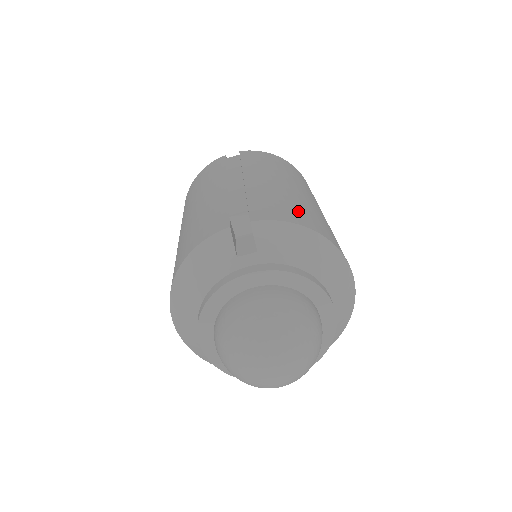
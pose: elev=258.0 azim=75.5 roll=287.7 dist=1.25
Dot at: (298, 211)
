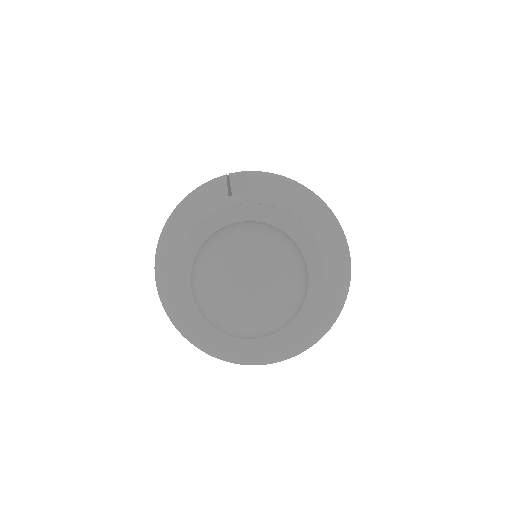
Dot at: occluded
